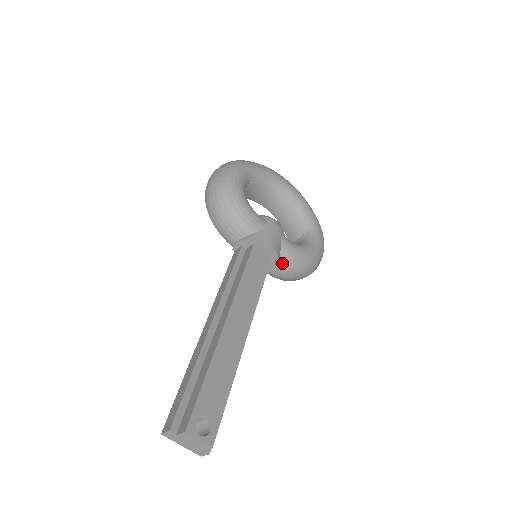
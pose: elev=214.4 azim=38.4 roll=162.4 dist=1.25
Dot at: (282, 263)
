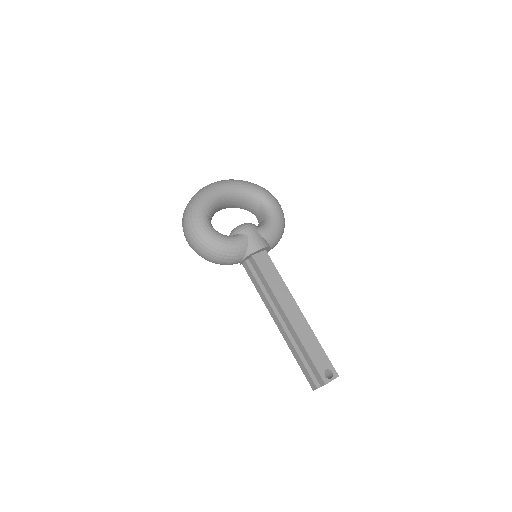
Dot at: (271, 244)
